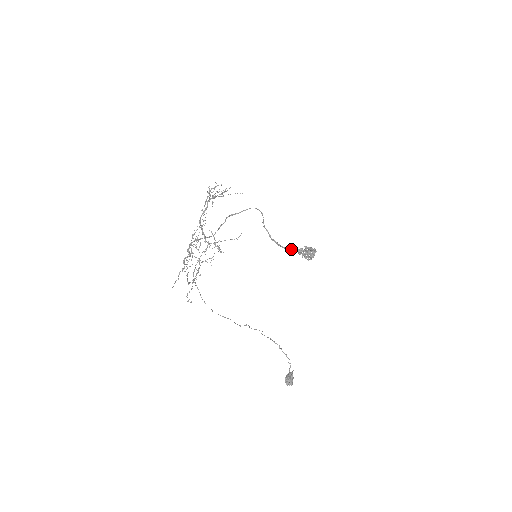
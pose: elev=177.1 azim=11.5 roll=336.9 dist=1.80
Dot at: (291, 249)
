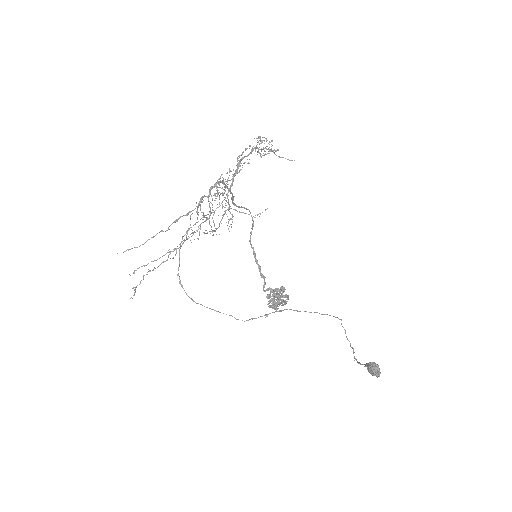
Dot at: occluded
